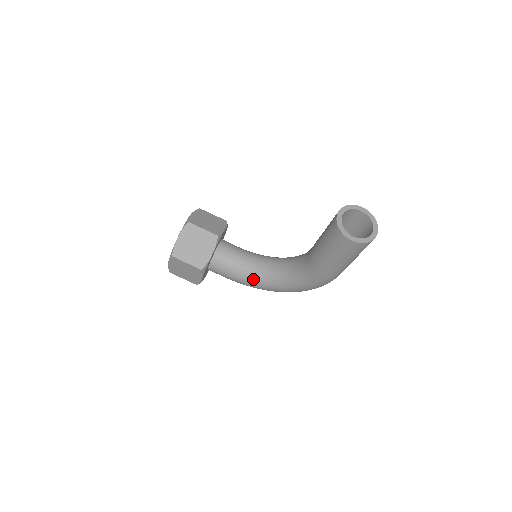
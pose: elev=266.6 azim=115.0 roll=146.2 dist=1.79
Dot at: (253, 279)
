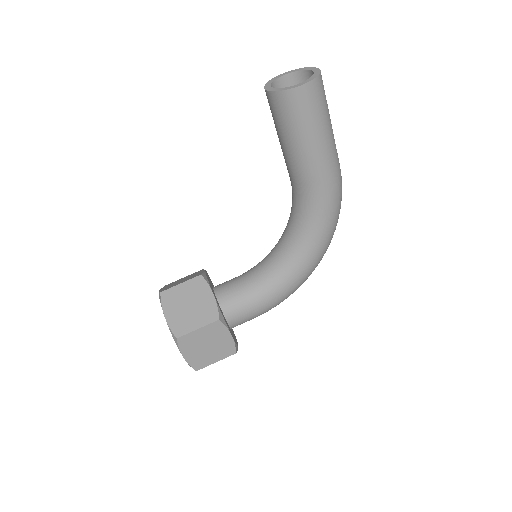
Dot at: (278, 281)
